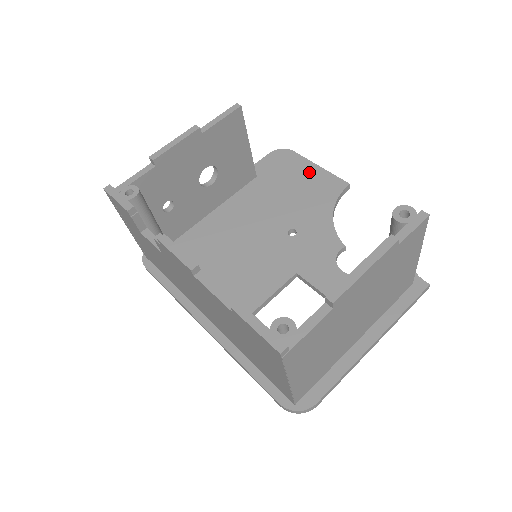
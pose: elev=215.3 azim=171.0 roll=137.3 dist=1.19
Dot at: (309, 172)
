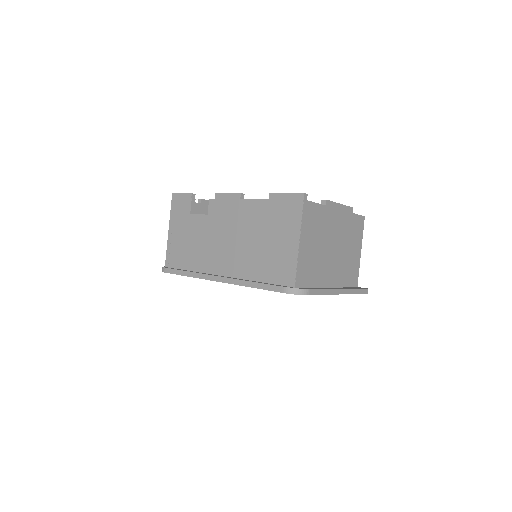
Dot at: occluded
